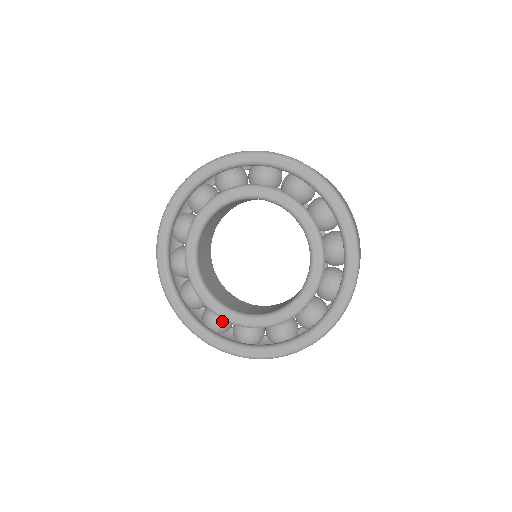
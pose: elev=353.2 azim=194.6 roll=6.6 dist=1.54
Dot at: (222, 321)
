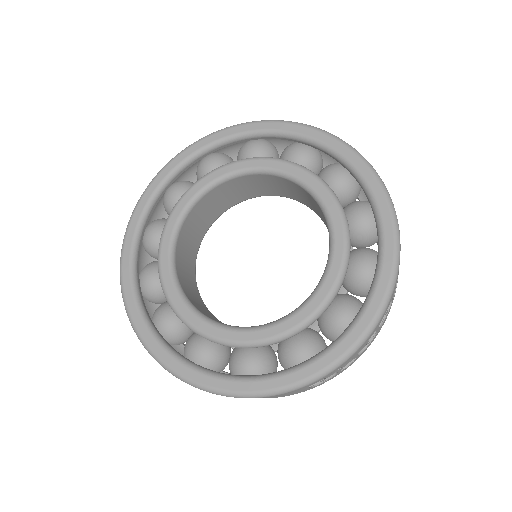
Dot at: (305, 338)
